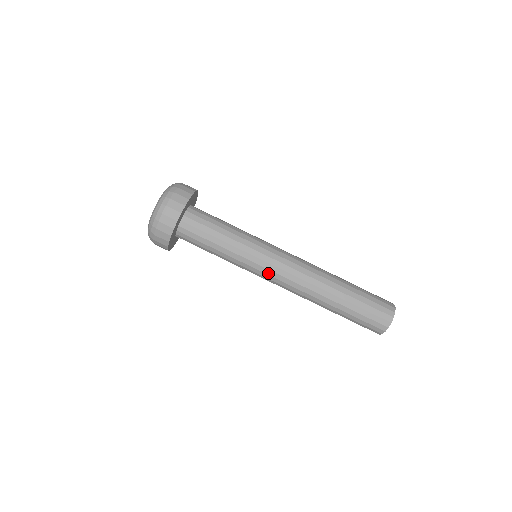
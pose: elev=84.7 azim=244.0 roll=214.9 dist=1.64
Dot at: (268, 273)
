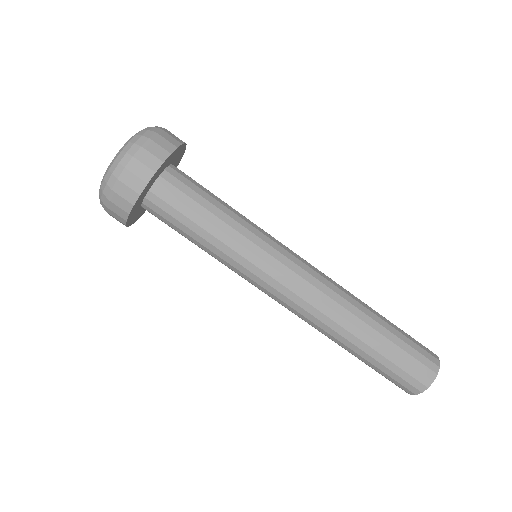
Dot at: (282, 271)
